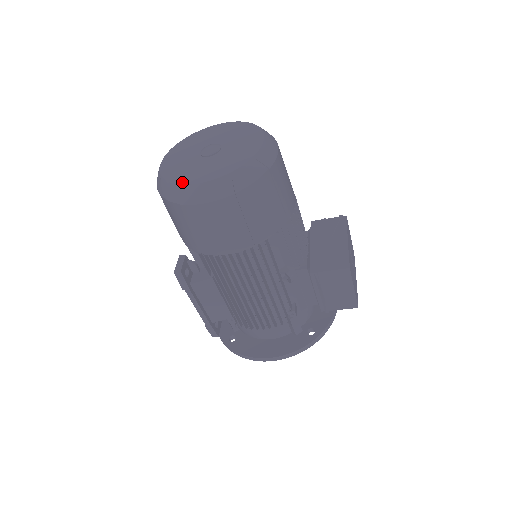
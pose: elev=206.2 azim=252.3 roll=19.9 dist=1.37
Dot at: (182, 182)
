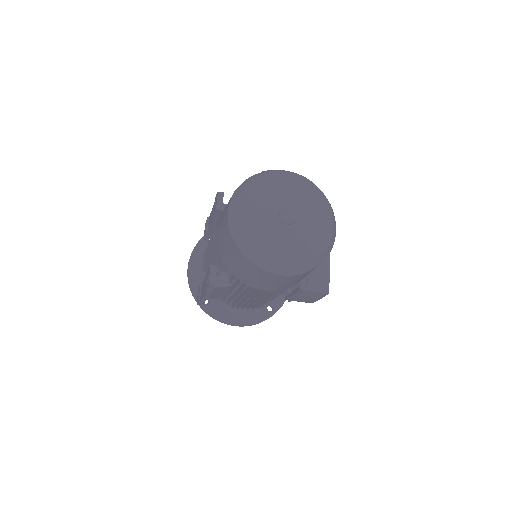
Dot at: (268, 253)
